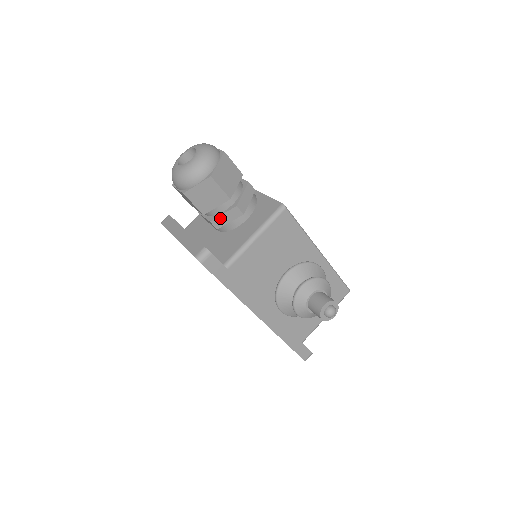
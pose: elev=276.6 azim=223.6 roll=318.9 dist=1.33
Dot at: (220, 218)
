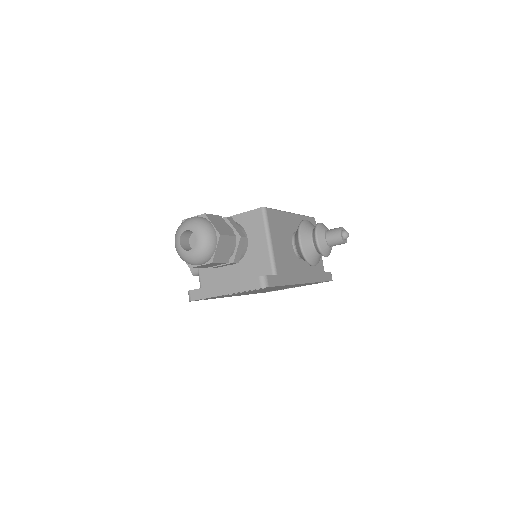
Dot at: (237, 254)
